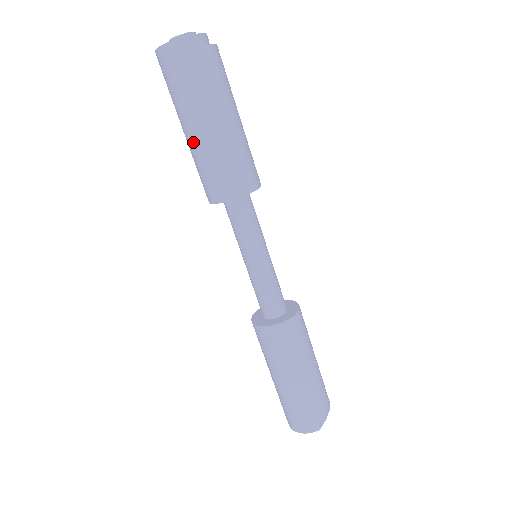
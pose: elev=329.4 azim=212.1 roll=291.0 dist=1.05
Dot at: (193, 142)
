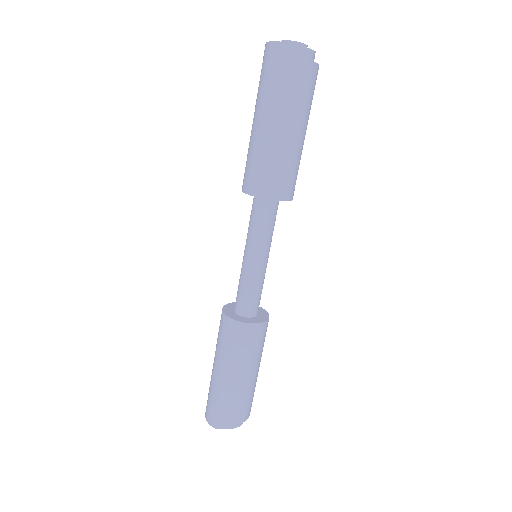
Dot at: (251, 132)
